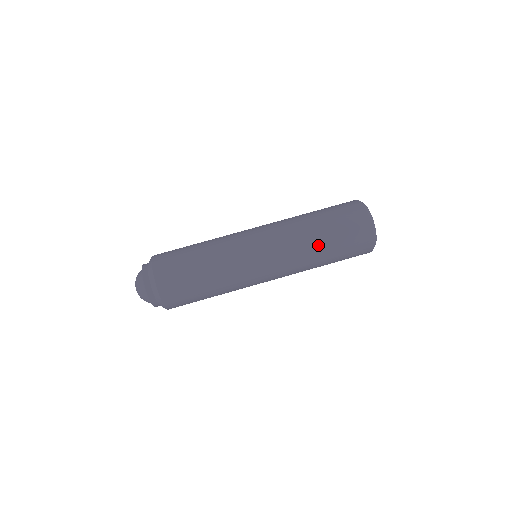
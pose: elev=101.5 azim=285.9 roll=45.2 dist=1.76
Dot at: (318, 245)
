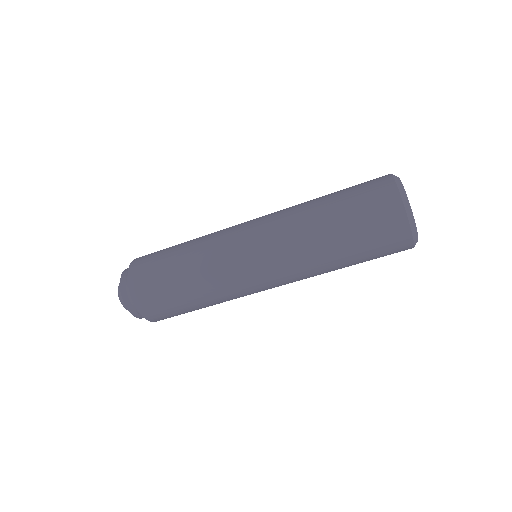
Dot at: (335, 265)
